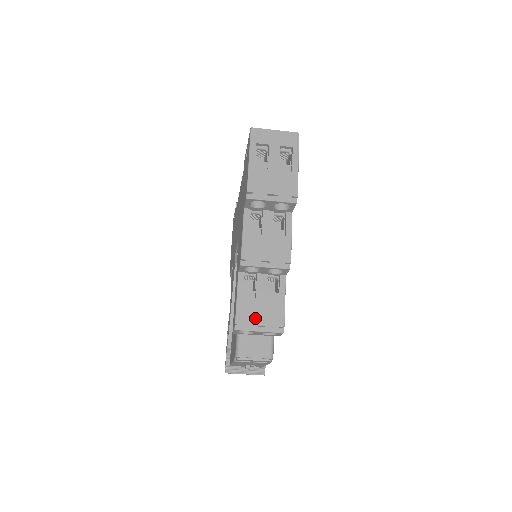
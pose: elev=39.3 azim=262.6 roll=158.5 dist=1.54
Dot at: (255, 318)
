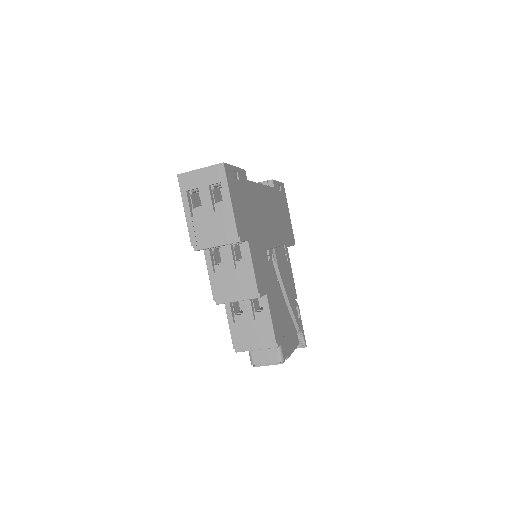
Dot at: (249, 340)
